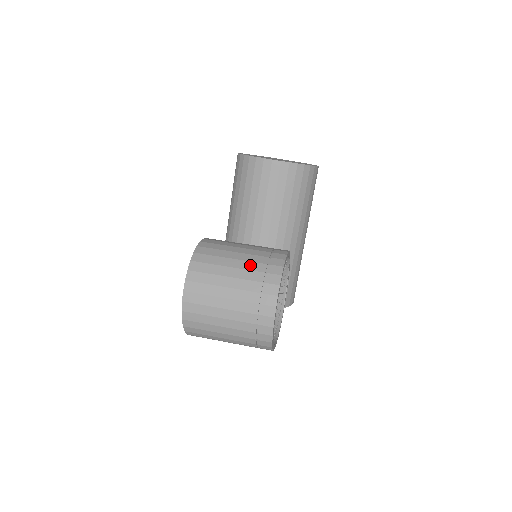
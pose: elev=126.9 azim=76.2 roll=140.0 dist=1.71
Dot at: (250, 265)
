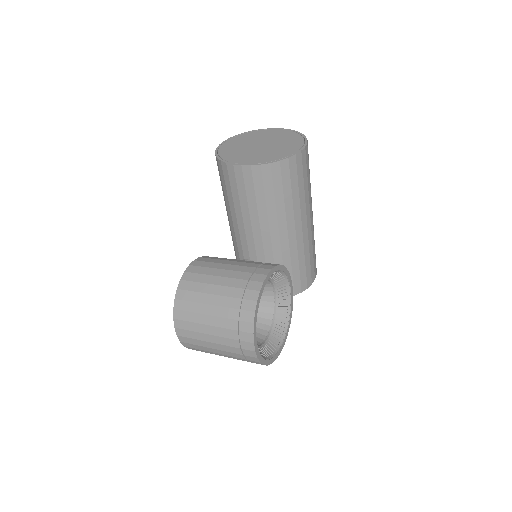
Dot at: (226, 301)
